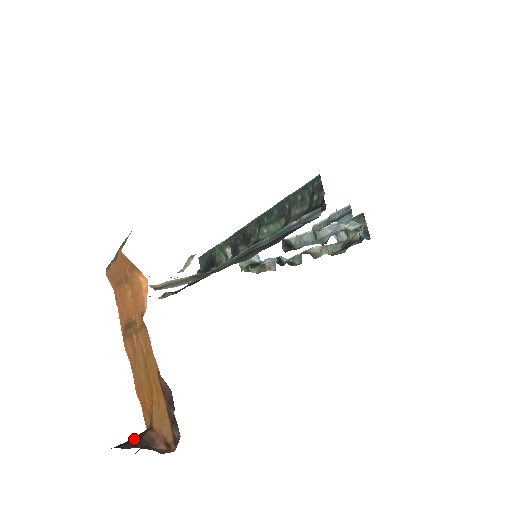
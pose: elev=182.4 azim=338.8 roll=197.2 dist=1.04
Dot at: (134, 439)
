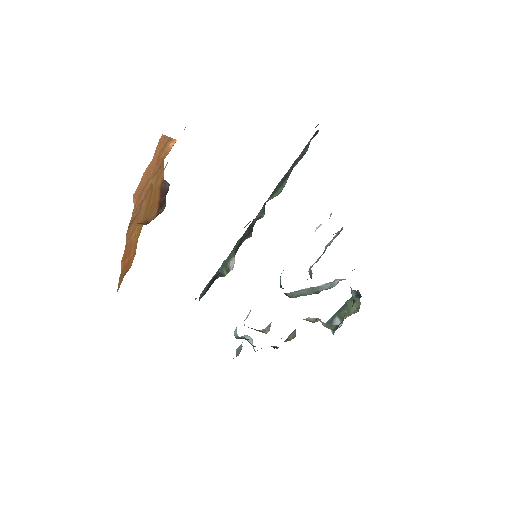
Dot at: occluded
